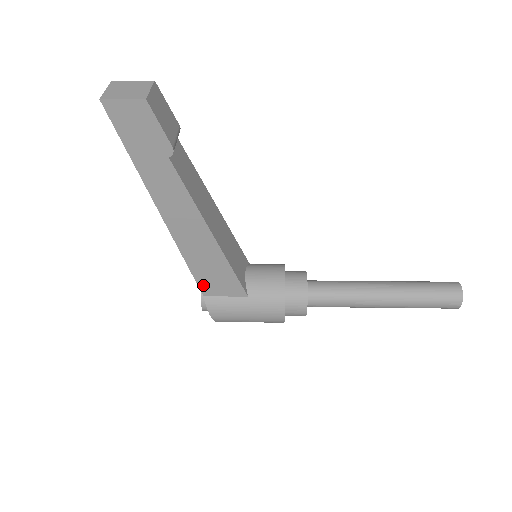
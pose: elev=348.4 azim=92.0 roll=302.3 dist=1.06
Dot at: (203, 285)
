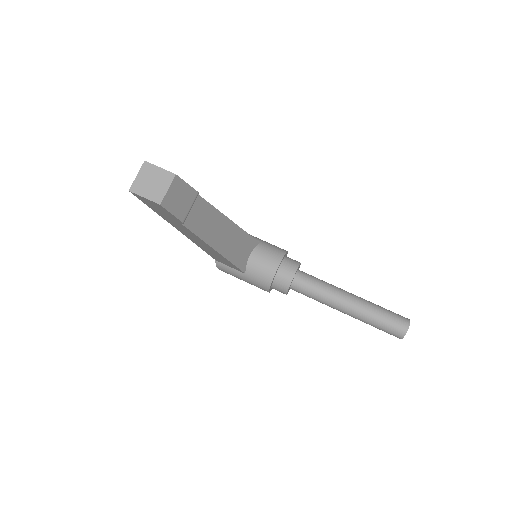
Dot at: (214, 258)
